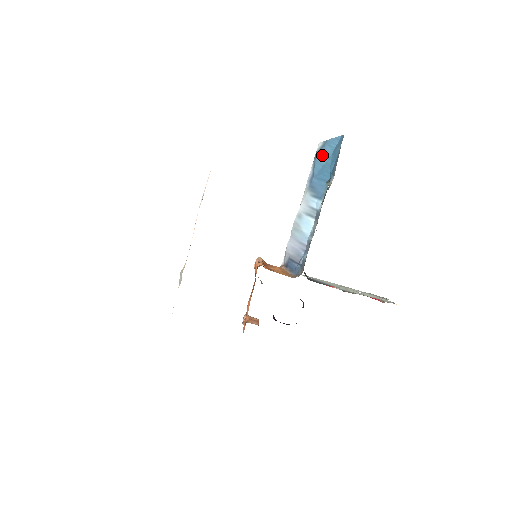
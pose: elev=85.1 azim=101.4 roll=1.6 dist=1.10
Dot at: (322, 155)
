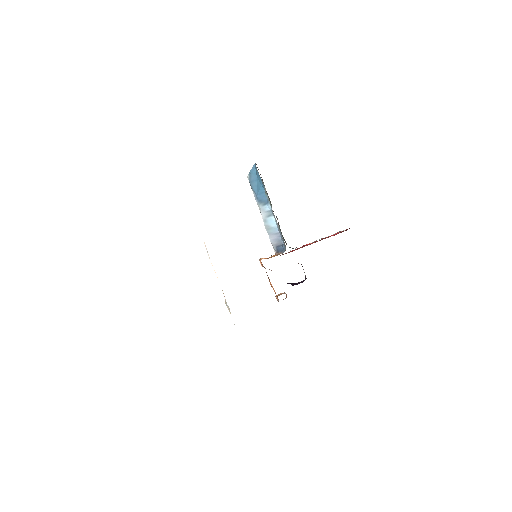
Dot at: (253, 181)
